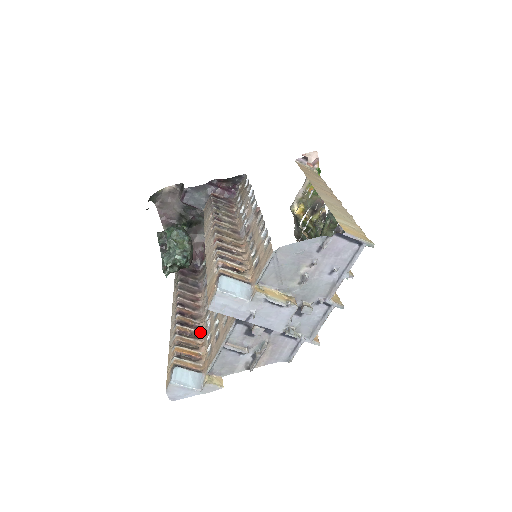
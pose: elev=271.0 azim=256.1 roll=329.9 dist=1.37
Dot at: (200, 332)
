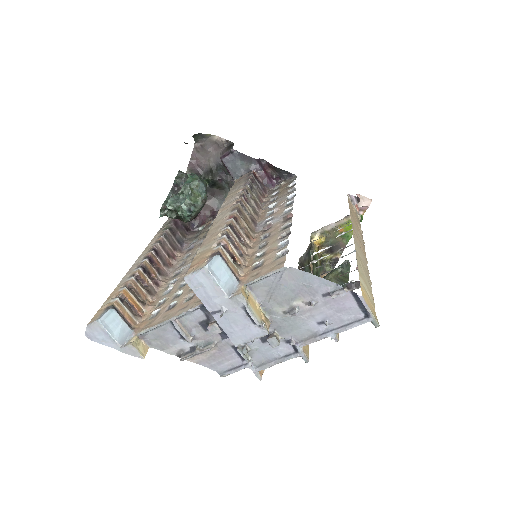
Dot at: (157, 290)
